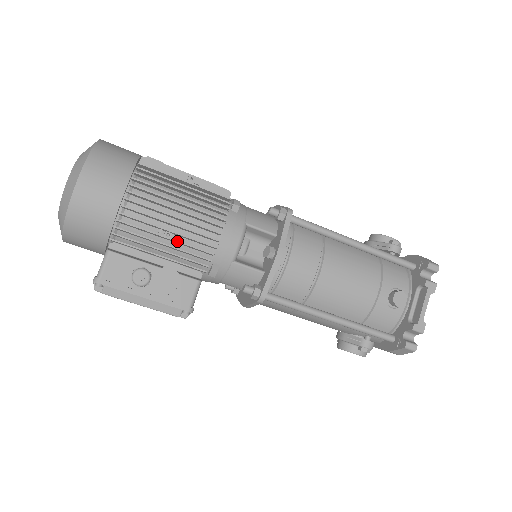
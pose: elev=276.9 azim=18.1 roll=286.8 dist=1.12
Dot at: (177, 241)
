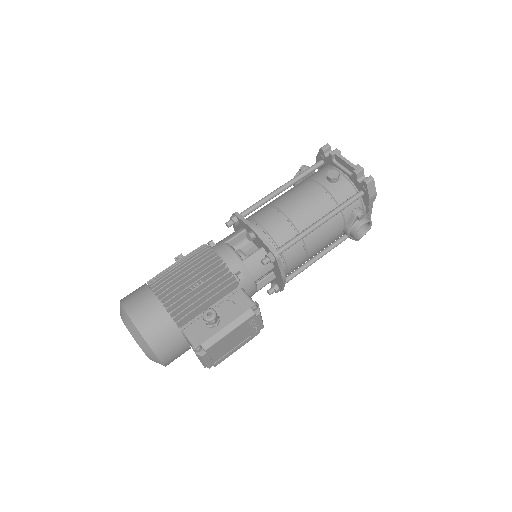
Dot at: (204, 283)
